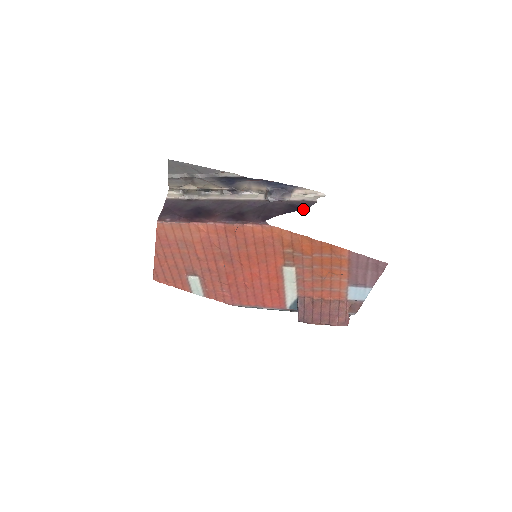
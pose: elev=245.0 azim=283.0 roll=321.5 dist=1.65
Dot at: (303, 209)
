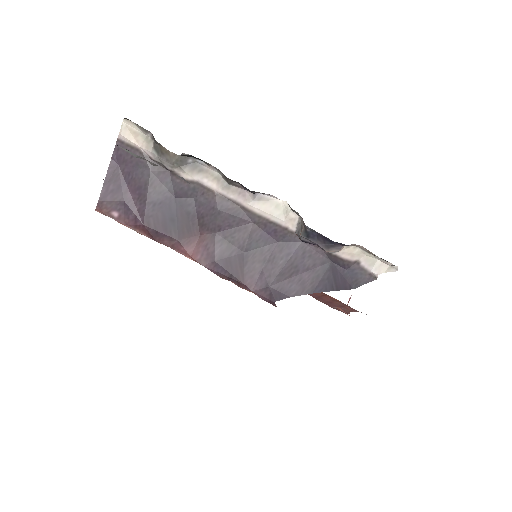
Dot at: (346, 288)
